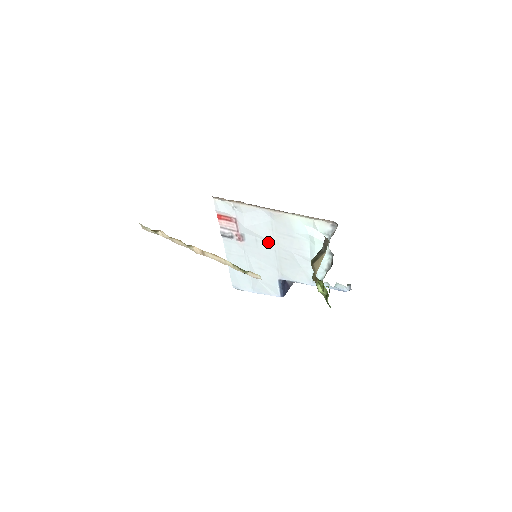
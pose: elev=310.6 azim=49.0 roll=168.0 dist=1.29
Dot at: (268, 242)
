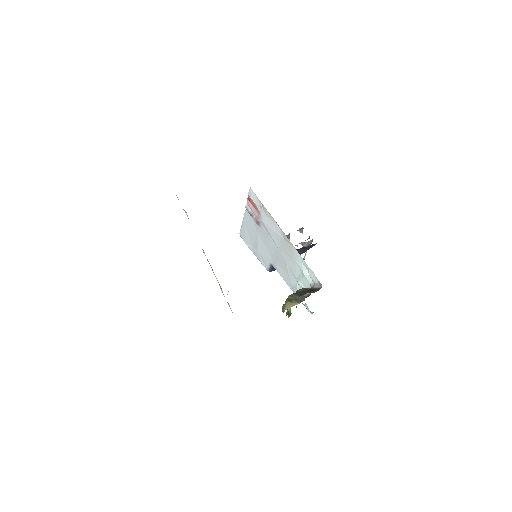
Dot at: (275, 244)
